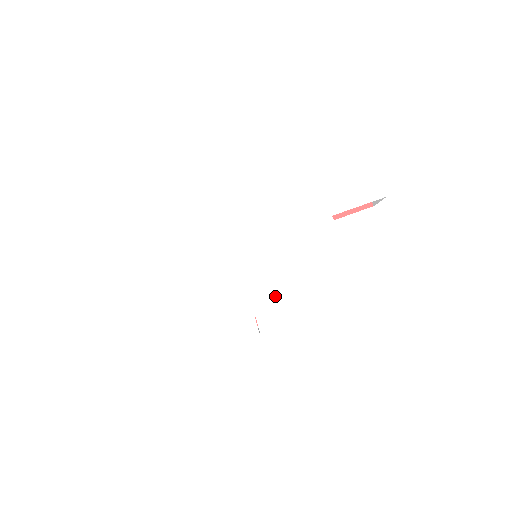
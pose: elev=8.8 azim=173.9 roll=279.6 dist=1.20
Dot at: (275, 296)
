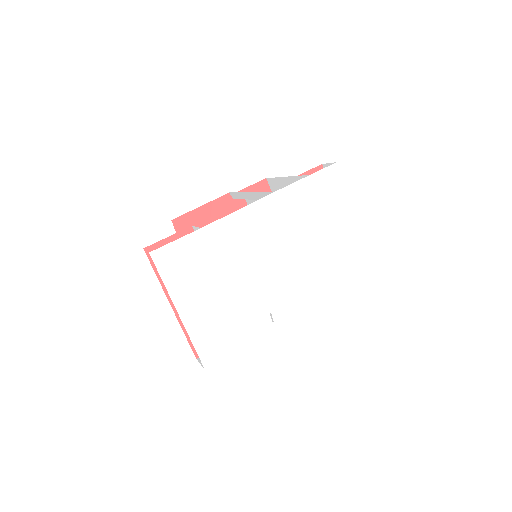
Dot at: (283, 297)
